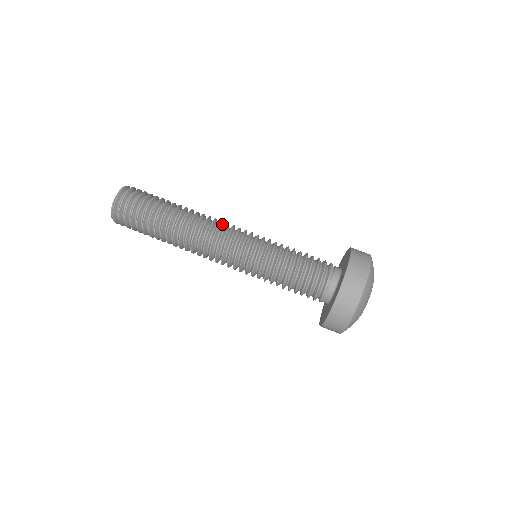
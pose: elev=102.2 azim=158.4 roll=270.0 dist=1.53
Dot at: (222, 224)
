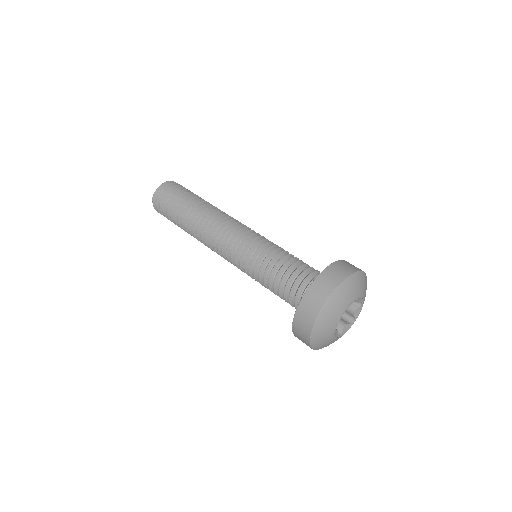
Dot at: occluded
